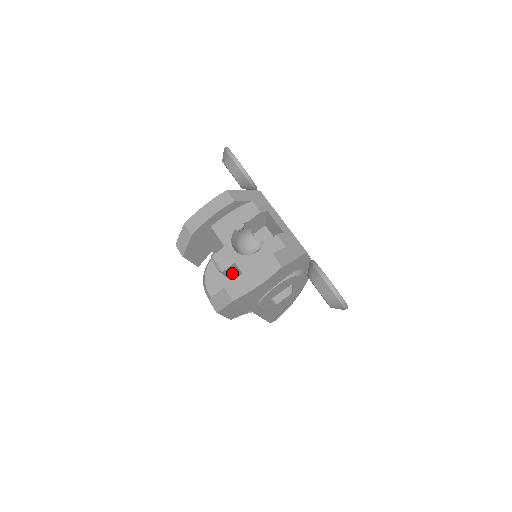
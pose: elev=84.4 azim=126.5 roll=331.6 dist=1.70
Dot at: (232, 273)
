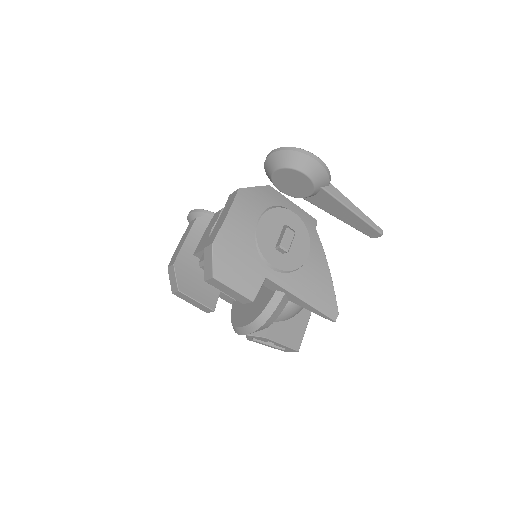
Dot at: occluded
